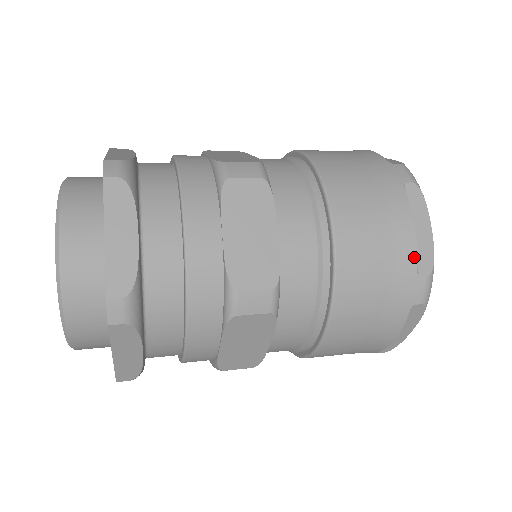
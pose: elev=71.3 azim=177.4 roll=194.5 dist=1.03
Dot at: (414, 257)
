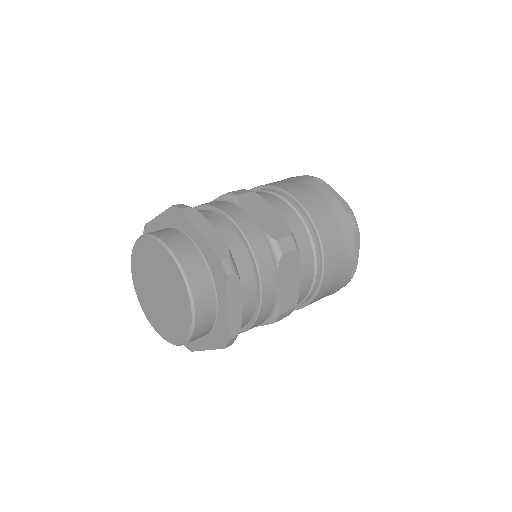
Dot at: (351, 271)
